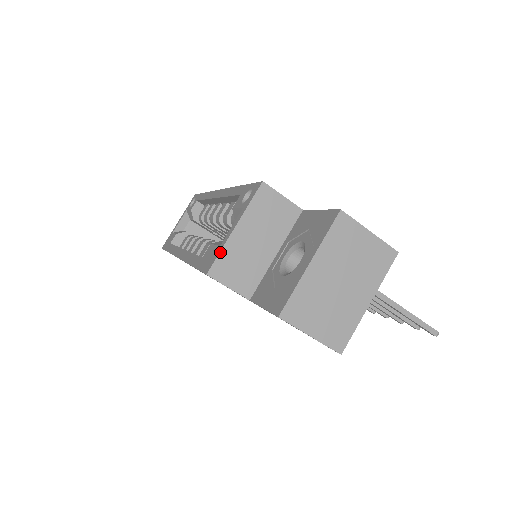
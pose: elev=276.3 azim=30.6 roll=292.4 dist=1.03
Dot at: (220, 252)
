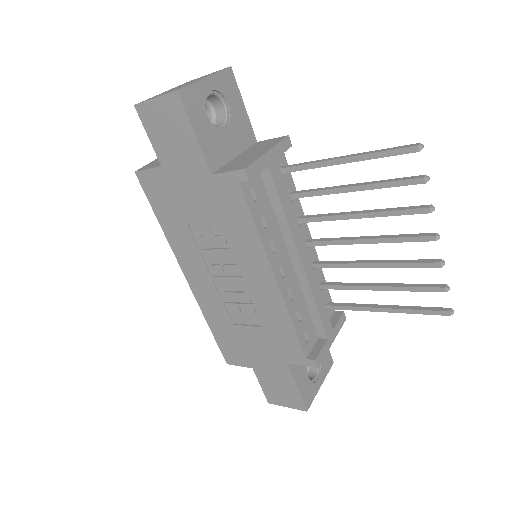
Dot at: (148, 164)
